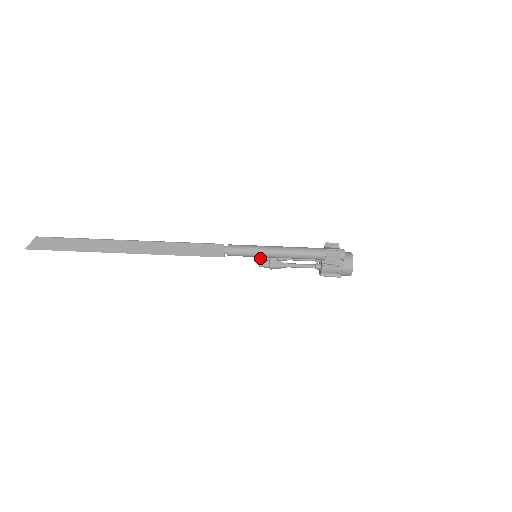
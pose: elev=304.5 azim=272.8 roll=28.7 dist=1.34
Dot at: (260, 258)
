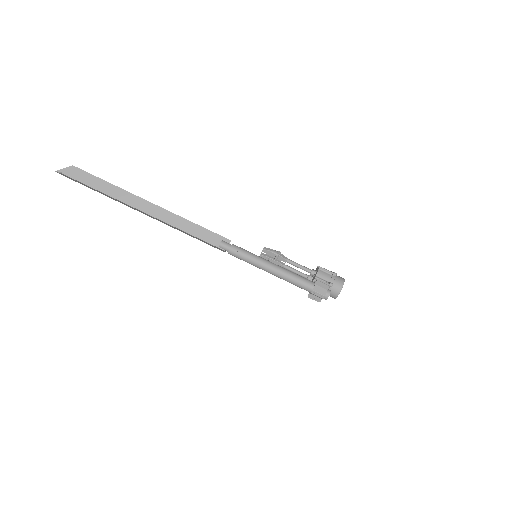
Dot at: (262, 251)
